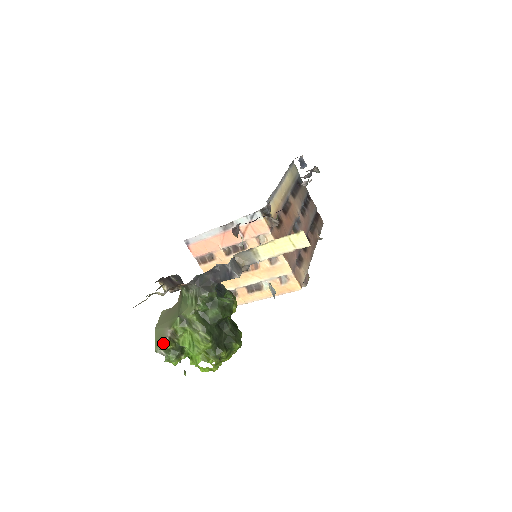
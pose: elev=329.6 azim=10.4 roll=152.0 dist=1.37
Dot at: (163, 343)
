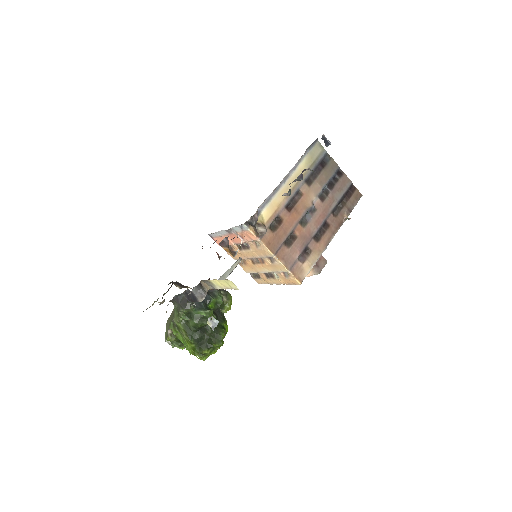
Dot at: (167, 337)
